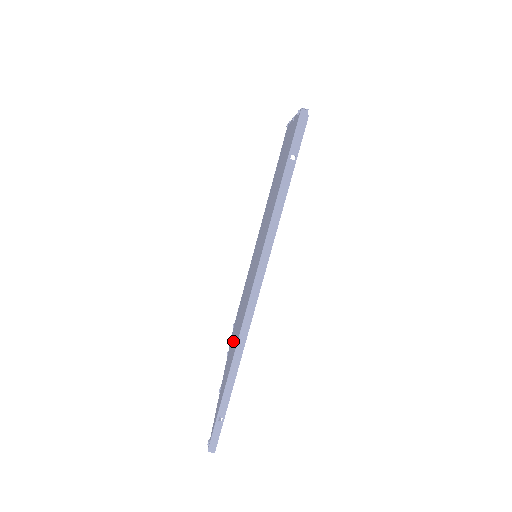
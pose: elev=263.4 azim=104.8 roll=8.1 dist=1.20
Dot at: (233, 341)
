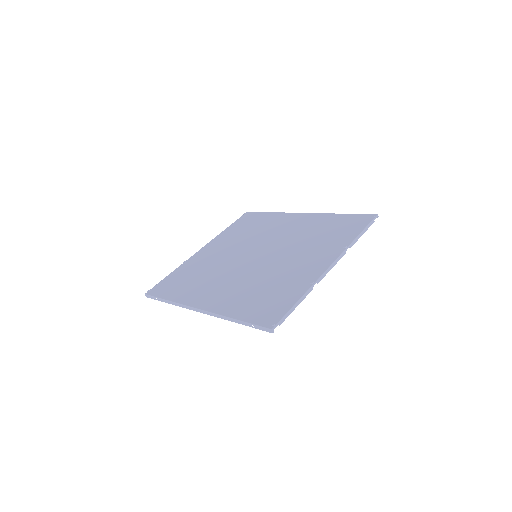
Dot at: (207, 264)
